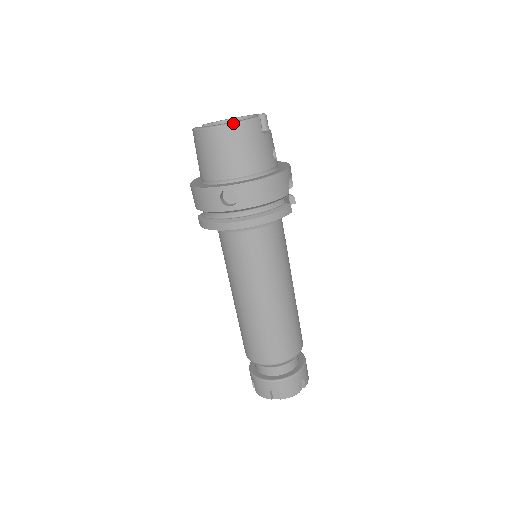
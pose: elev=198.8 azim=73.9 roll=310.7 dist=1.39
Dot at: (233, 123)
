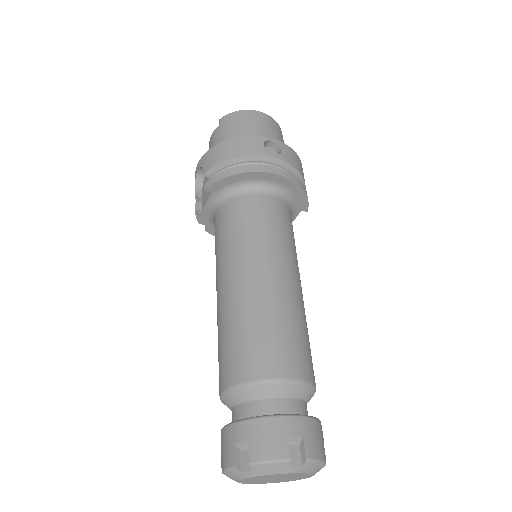
Dot at: (271, 117)
